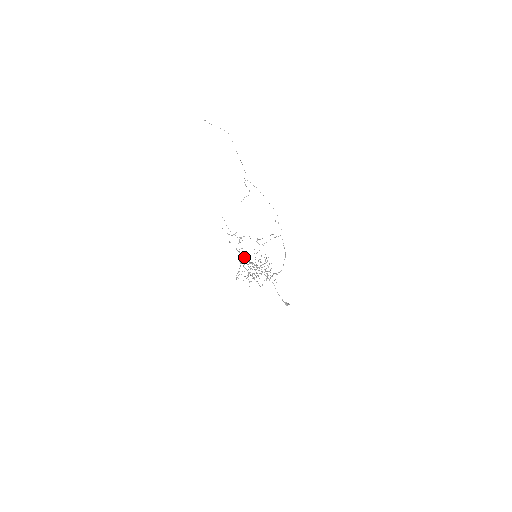
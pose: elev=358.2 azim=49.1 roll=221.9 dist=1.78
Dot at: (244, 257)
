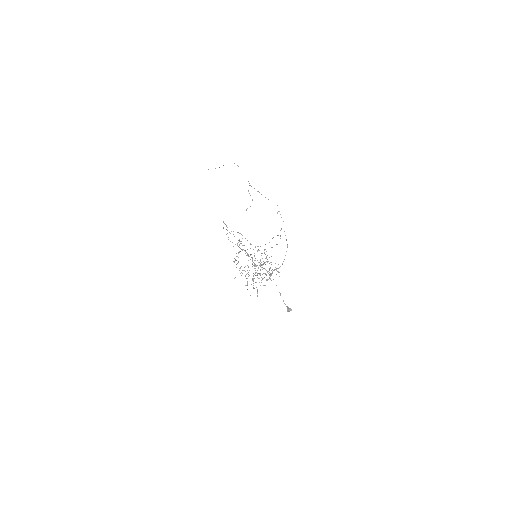
Dot at: occluded
